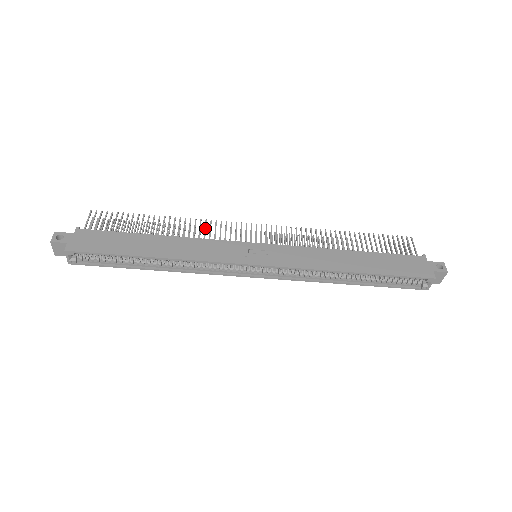
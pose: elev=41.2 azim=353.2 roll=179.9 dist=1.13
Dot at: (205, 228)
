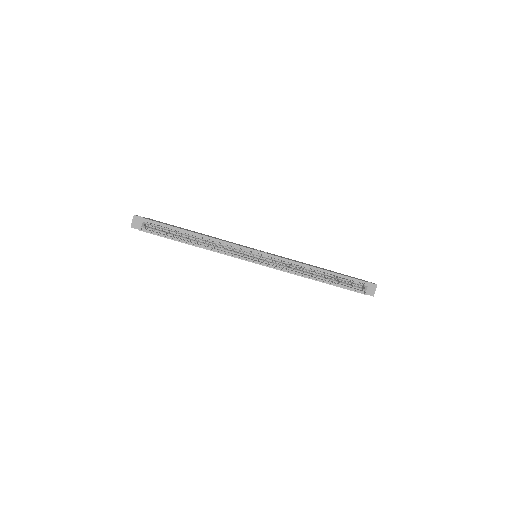
Dot at: occluded
